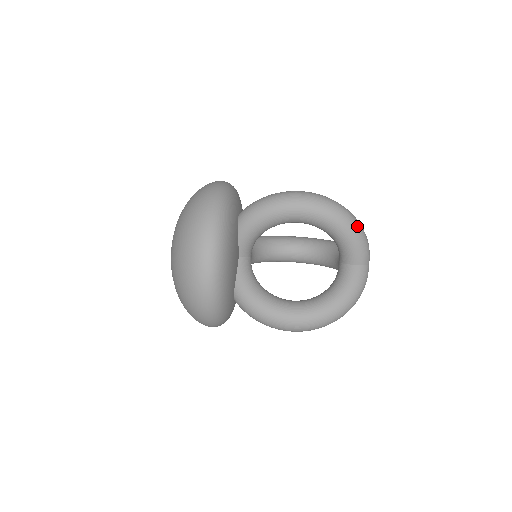
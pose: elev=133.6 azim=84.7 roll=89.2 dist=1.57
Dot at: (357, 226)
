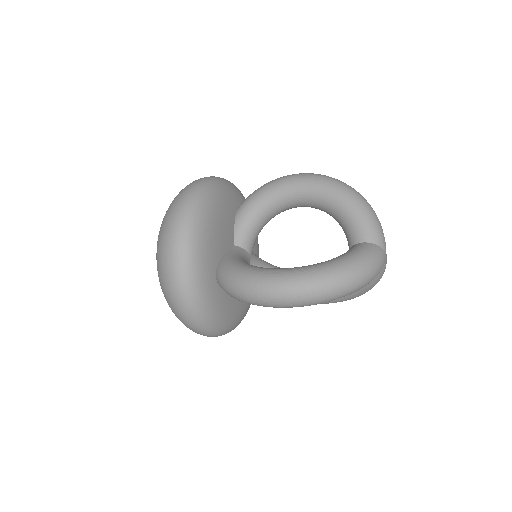
Dot at: (362, 198)
